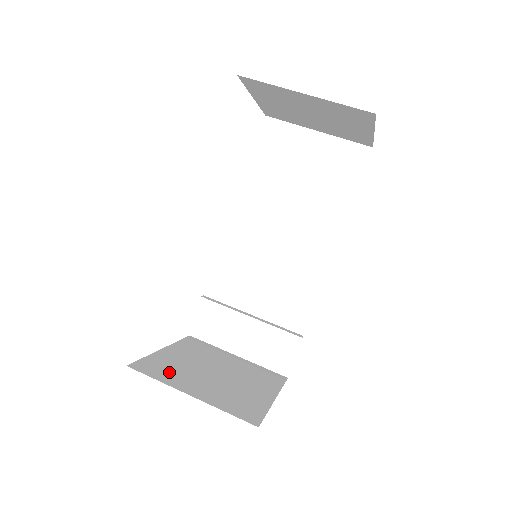
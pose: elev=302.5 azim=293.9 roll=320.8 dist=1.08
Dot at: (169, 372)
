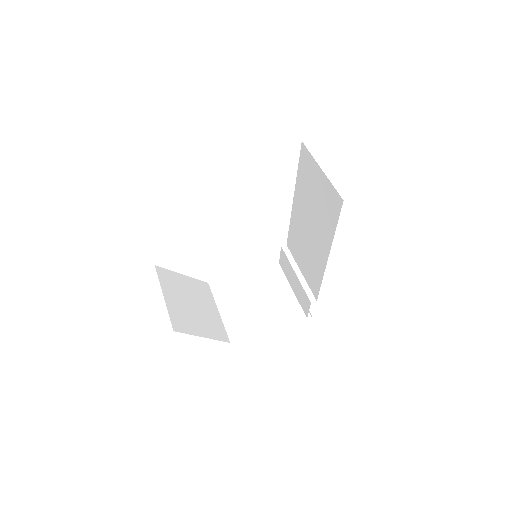
Dot at: (227, 293)
